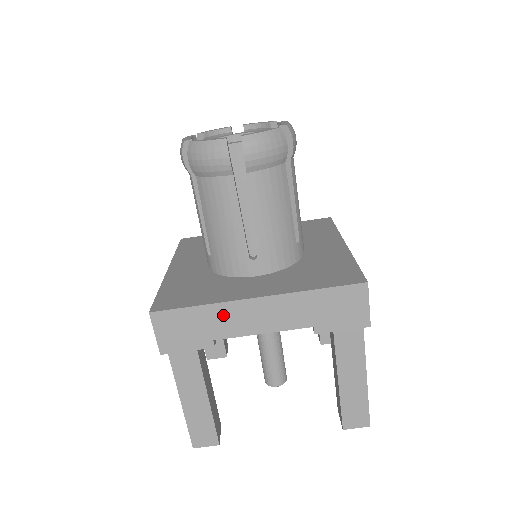
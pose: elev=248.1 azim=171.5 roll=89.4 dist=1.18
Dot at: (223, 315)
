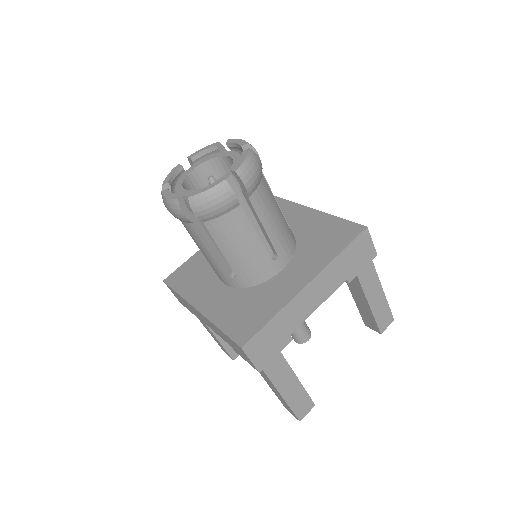
Dot at: (291, 312)
